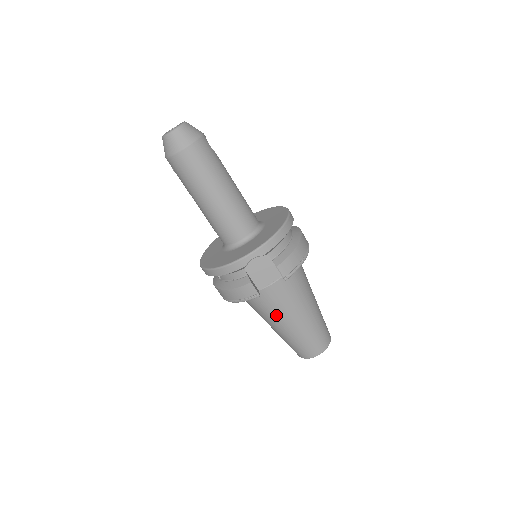
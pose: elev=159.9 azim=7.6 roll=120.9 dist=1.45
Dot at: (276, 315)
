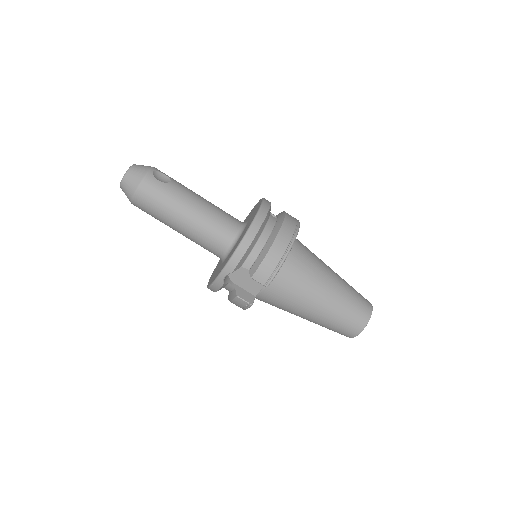
Dot at: (290, 310)
